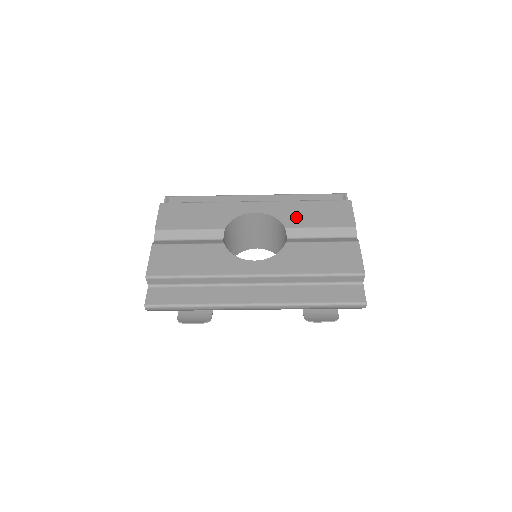
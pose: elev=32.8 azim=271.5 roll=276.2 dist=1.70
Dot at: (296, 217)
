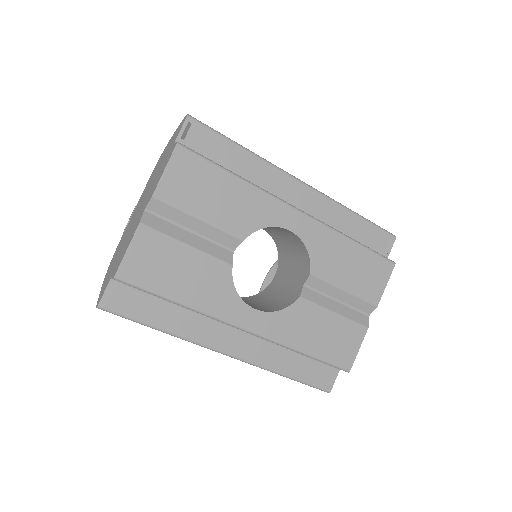
Dot at: (330, 262)
